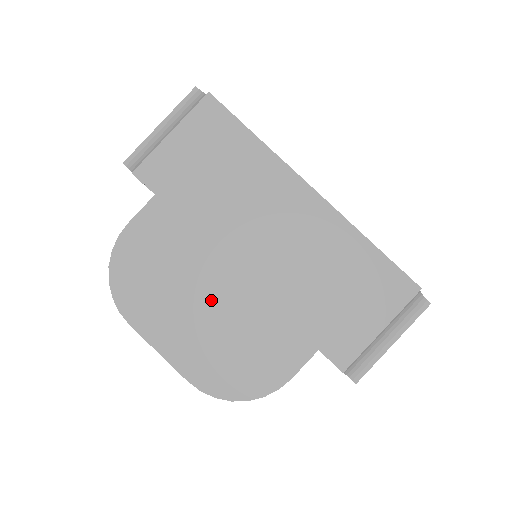
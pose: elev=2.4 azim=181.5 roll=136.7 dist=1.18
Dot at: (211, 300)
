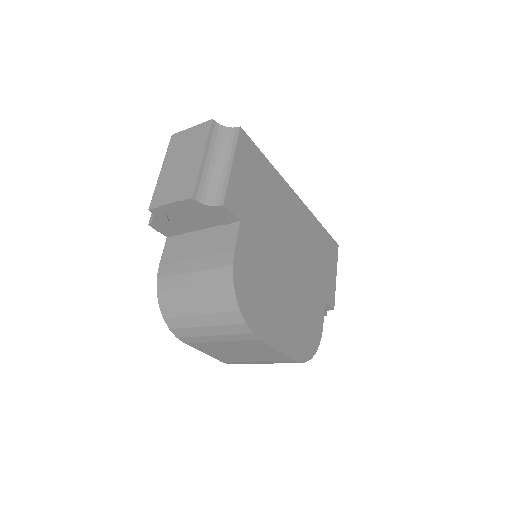
Dot at: (286, 294)
